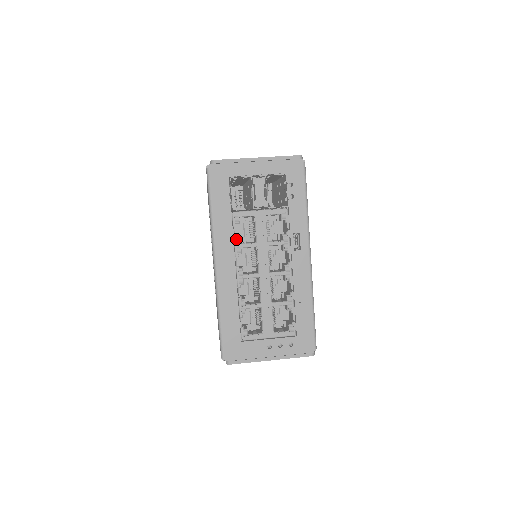
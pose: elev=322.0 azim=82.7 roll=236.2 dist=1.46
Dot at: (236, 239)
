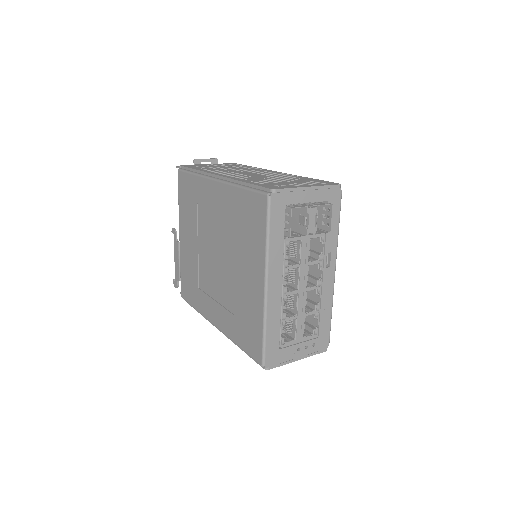
Dot at: (285, 262)
